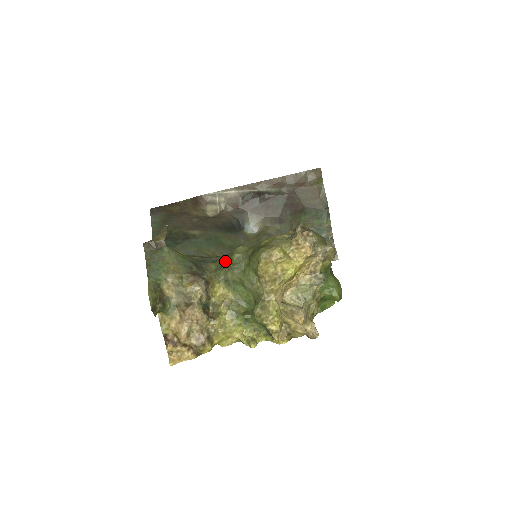
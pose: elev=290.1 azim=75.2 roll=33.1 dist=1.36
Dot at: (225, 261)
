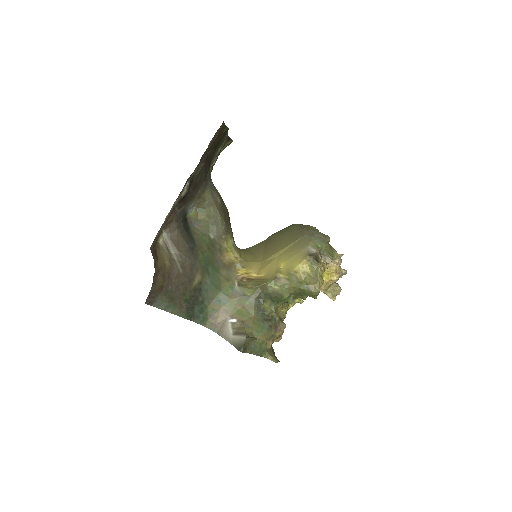
Dot at: (275, 299)
